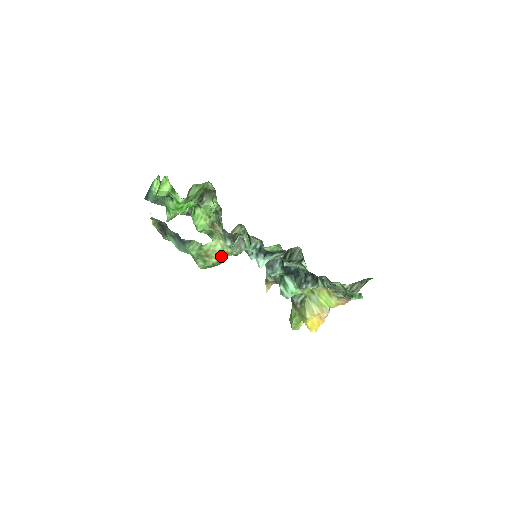
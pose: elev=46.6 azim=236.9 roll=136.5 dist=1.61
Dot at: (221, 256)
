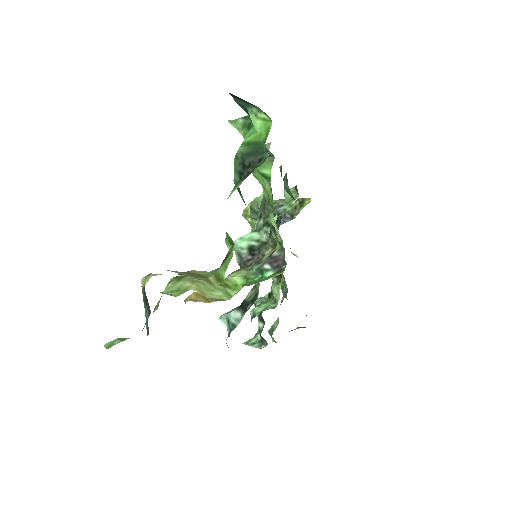
Dot at: occluded
